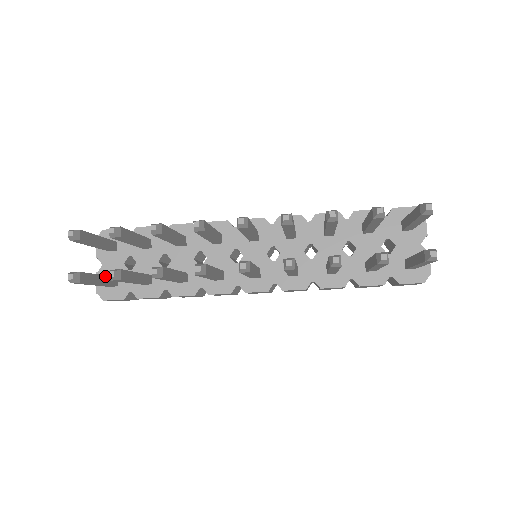
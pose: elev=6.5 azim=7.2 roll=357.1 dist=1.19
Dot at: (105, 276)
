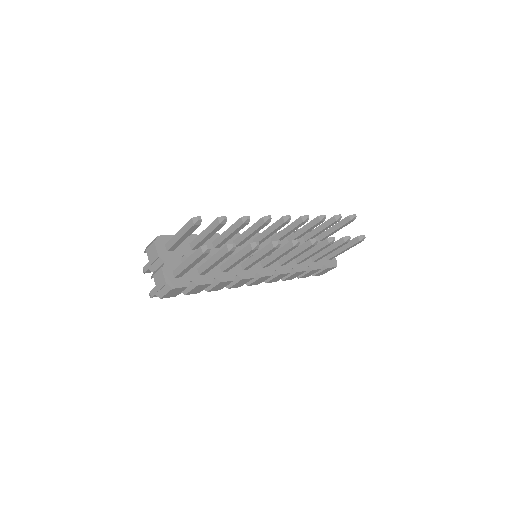
Dot at: occluded
